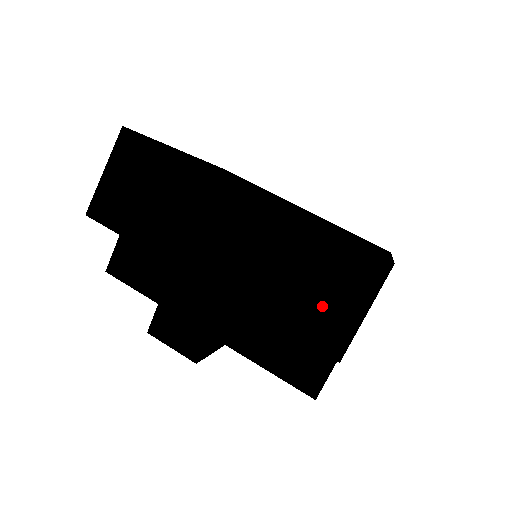
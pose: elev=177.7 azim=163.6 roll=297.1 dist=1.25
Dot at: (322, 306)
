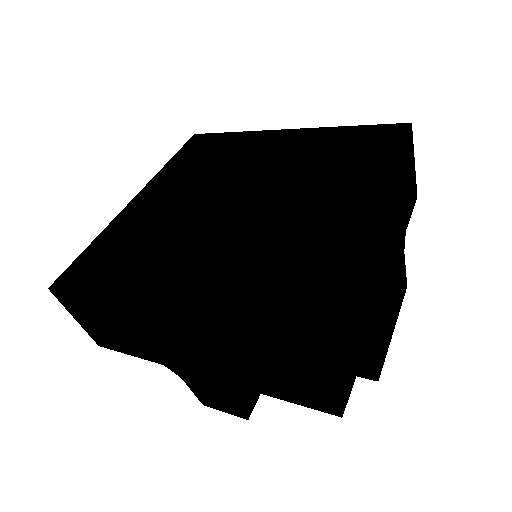
Dot at: (291, 383)
